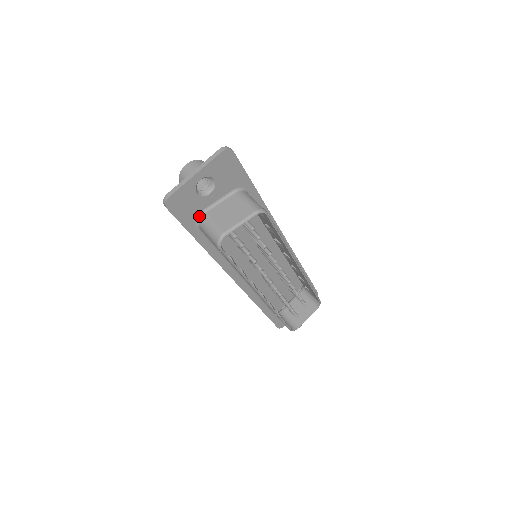
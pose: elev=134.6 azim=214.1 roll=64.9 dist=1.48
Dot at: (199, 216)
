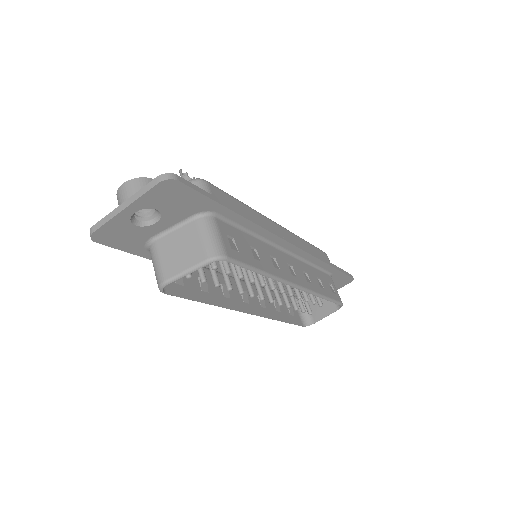
Dot at: (148, 243)
